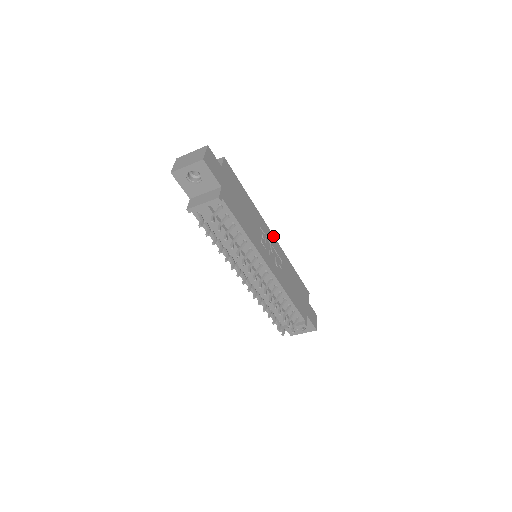
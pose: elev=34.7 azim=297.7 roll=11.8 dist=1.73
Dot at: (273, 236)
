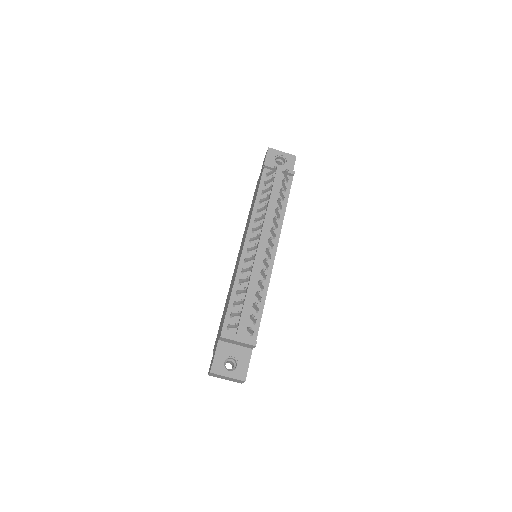
Dot at: occluded
